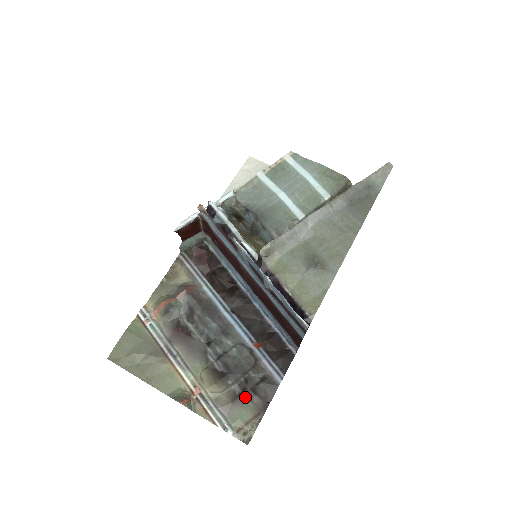
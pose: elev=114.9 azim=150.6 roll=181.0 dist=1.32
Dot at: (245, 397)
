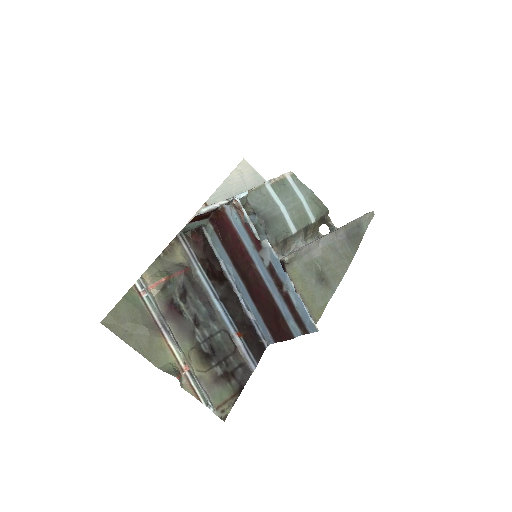
Dot at: (226, 379)
